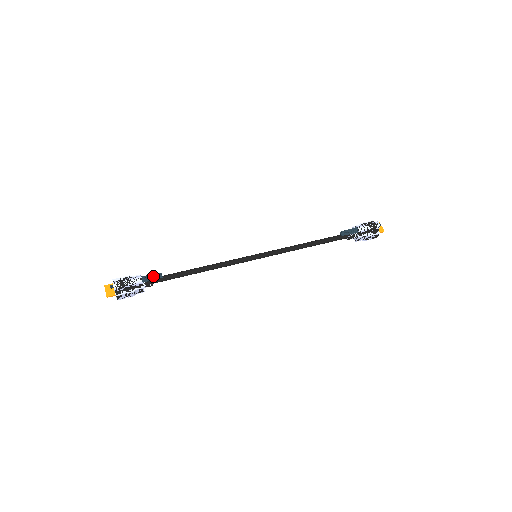
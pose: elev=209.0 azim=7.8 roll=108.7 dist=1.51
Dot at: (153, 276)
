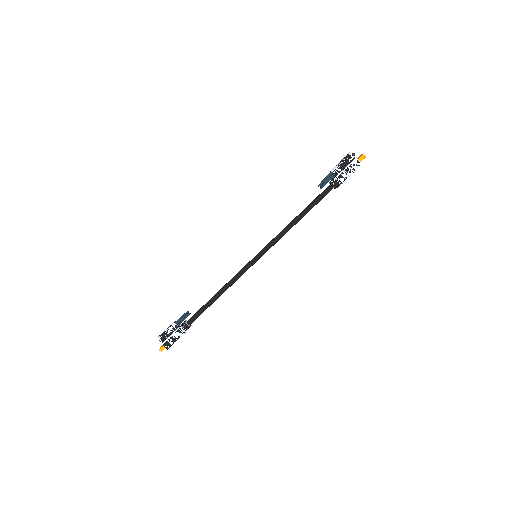
Dot at: (182, 316)
